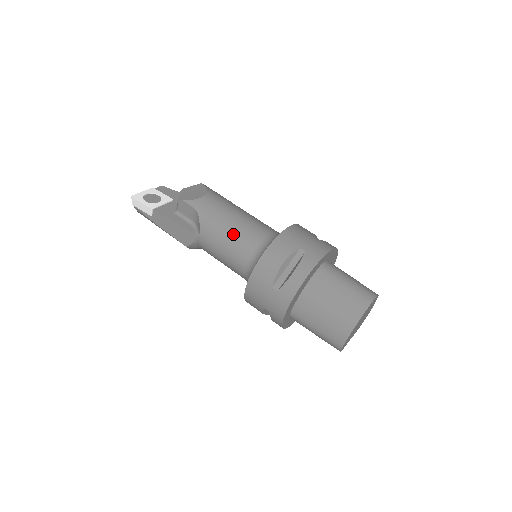
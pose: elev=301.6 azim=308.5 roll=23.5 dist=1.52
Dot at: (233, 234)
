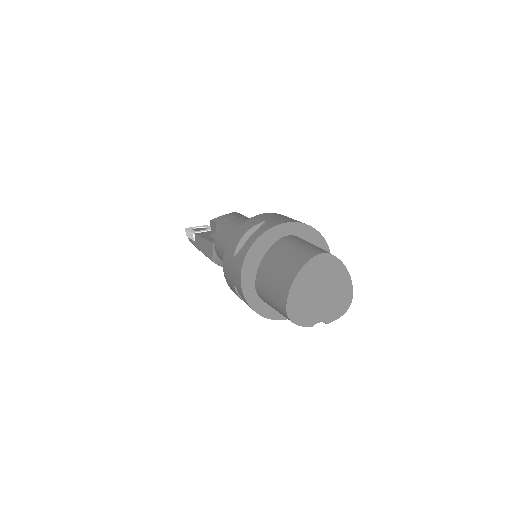
Dot at: (232, 232)
